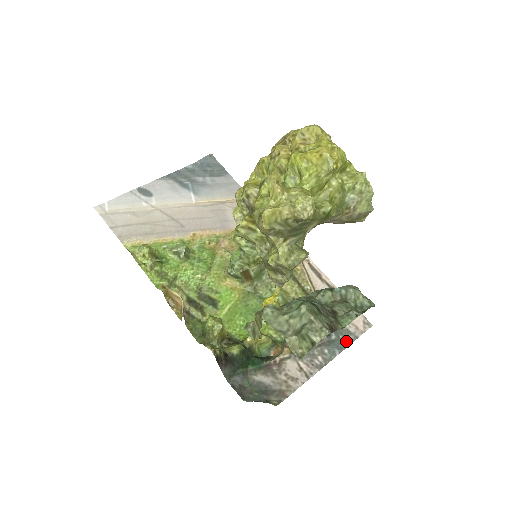
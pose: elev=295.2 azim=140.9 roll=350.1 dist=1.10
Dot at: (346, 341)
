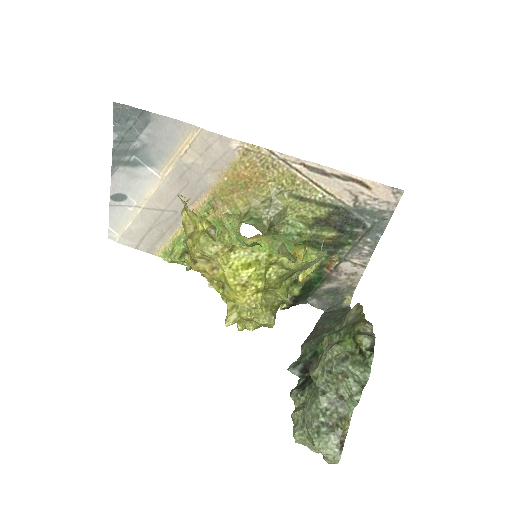
Dot at: (383, 222)
